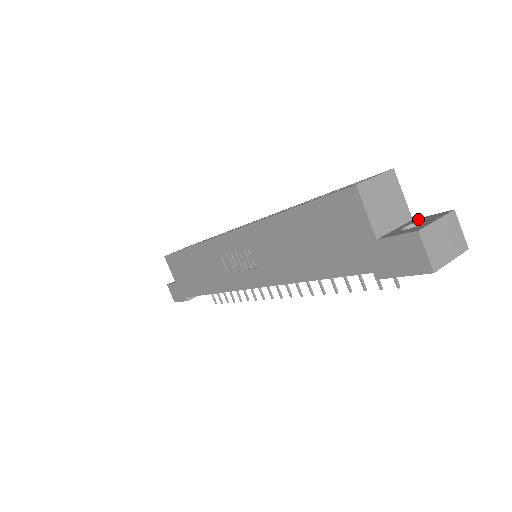
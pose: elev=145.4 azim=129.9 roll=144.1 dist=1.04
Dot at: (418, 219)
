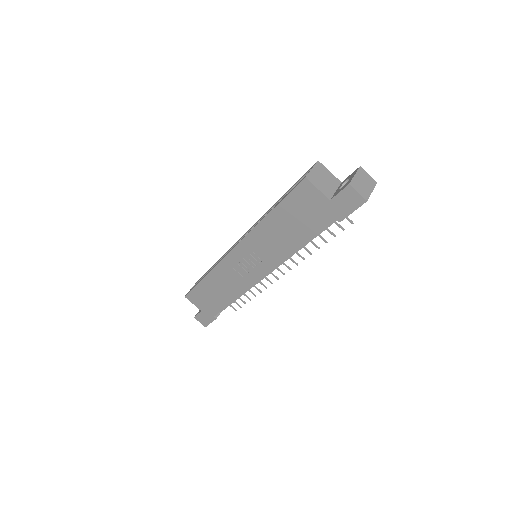
Dot at: (344, 180)
